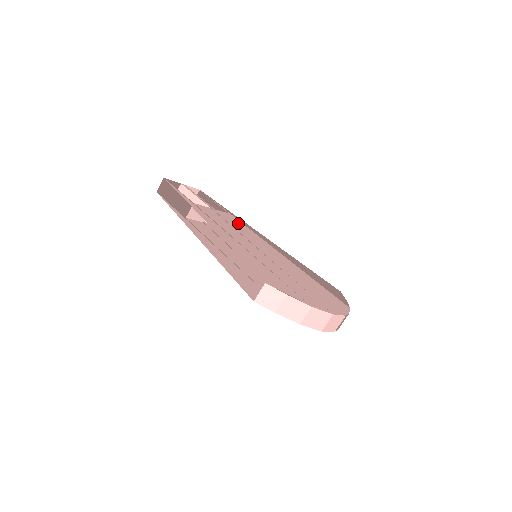
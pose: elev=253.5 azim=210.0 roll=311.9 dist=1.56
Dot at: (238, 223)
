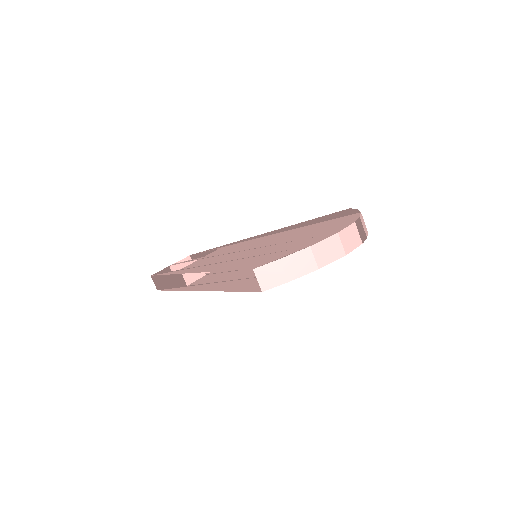
Dot at: occluded
